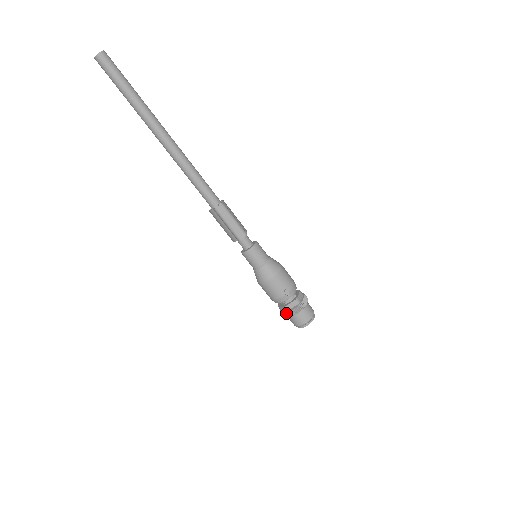
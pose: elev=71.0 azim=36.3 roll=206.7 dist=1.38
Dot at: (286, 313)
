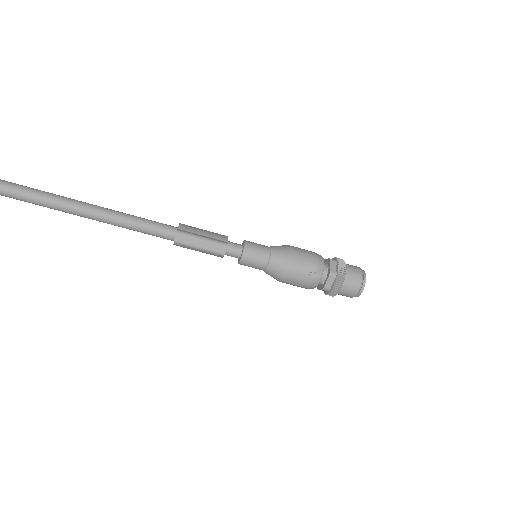
Dot at: (329, 294)
